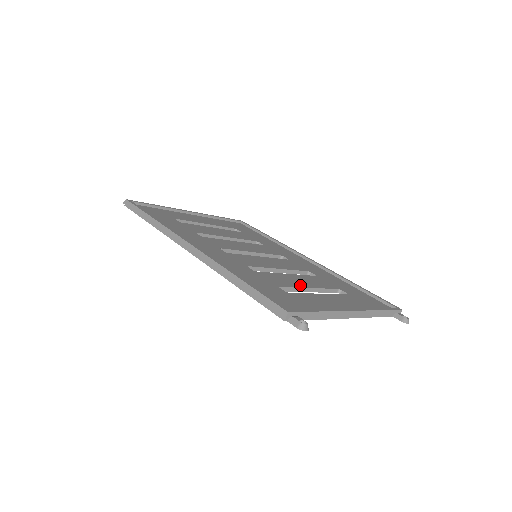
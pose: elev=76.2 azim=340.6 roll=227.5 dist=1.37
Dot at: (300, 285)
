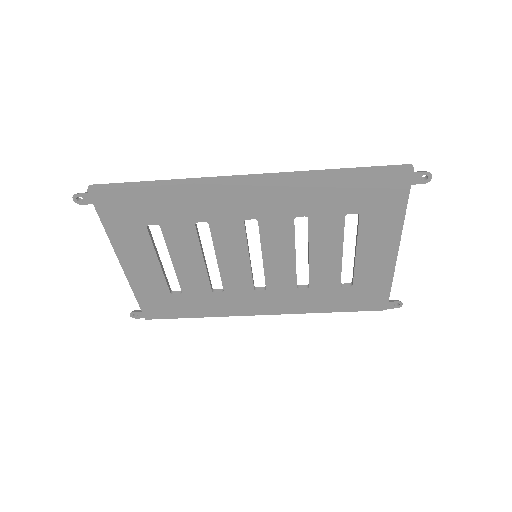
Dot at: (337, 241)
